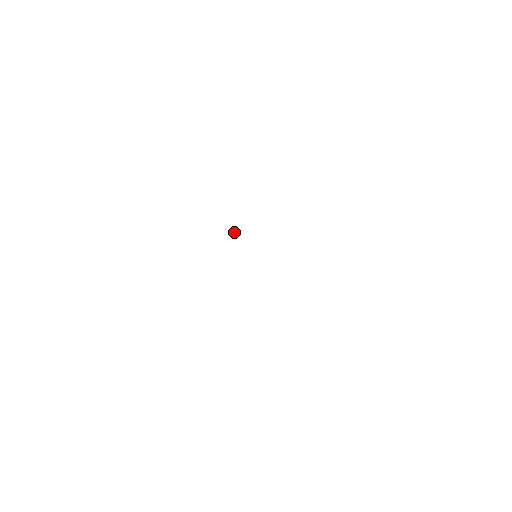
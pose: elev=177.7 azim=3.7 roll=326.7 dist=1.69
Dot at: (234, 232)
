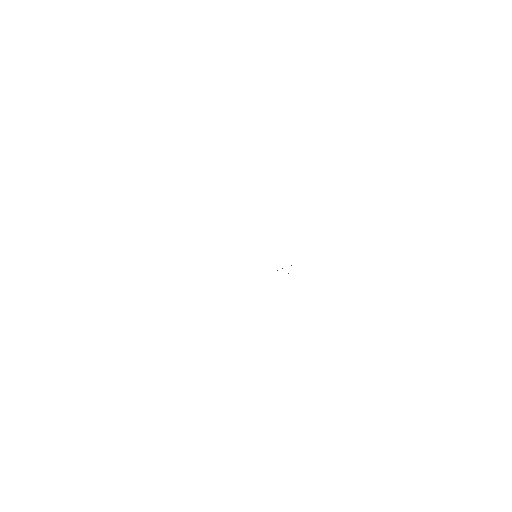
Dot at: occluded
